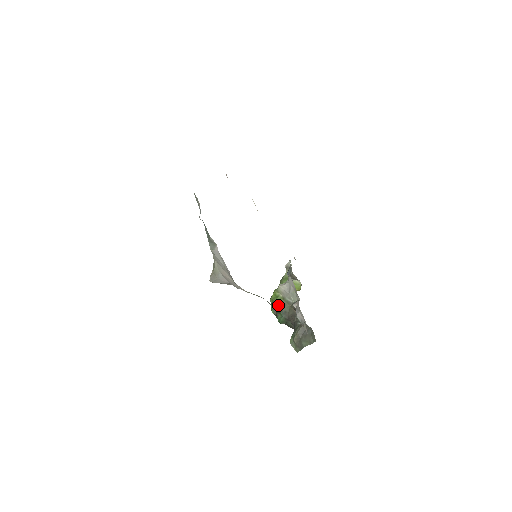
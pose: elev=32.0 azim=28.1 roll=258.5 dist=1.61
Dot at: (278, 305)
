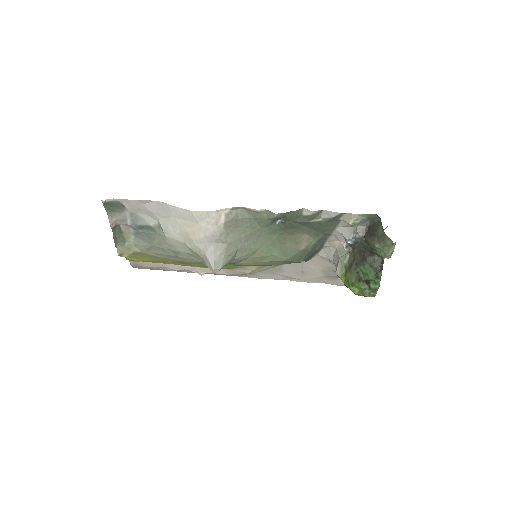
Dot at: (349, 274)
